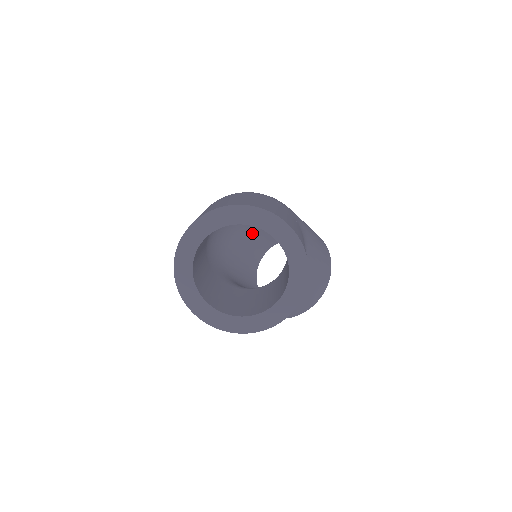
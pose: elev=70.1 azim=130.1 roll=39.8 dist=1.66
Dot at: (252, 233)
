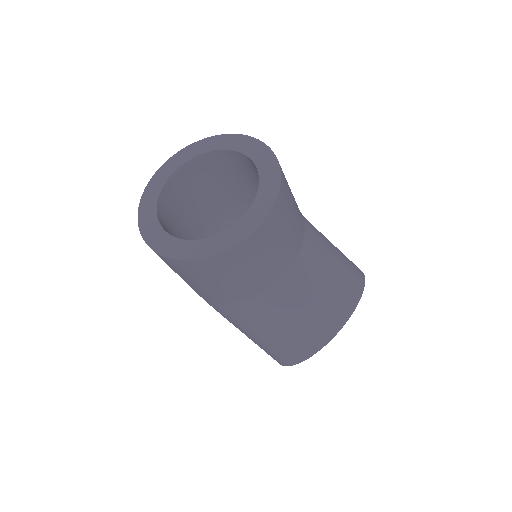
Dot at: occluded
